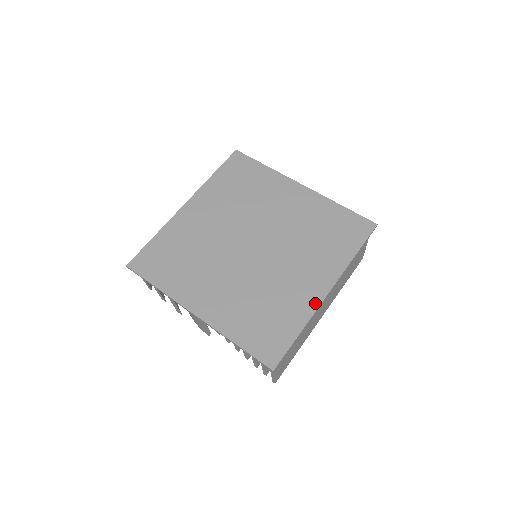
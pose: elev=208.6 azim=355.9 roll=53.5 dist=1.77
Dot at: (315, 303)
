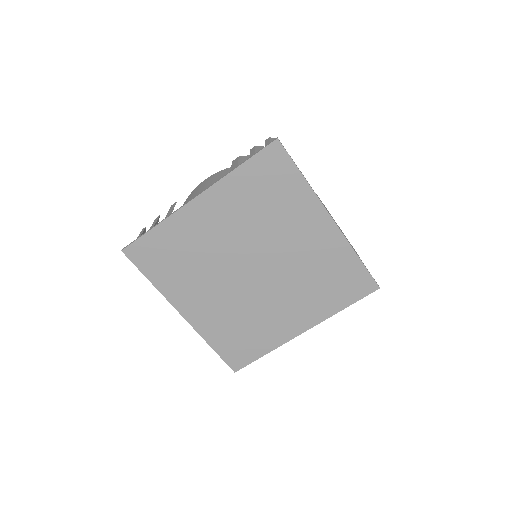
Dot at: (288, 337)
